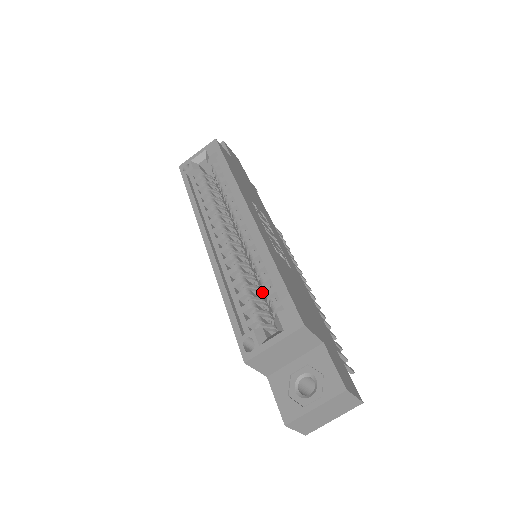
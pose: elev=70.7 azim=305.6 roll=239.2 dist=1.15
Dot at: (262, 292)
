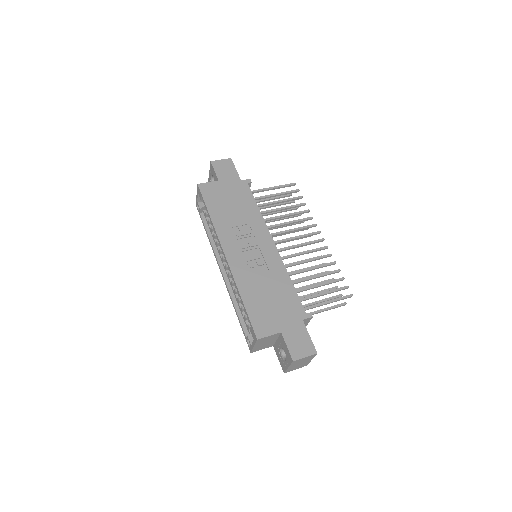
Dot at: occluded
